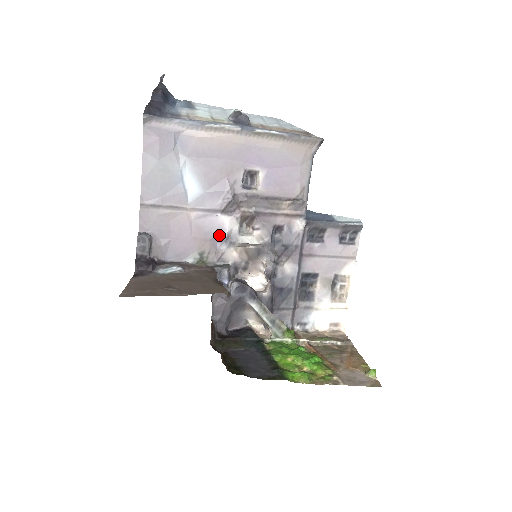
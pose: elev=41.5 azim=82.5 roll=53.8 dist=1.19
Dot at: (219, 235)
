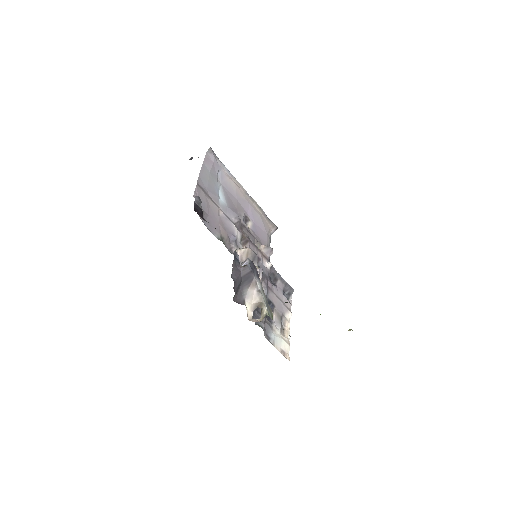
Dot at: (232, 235)
